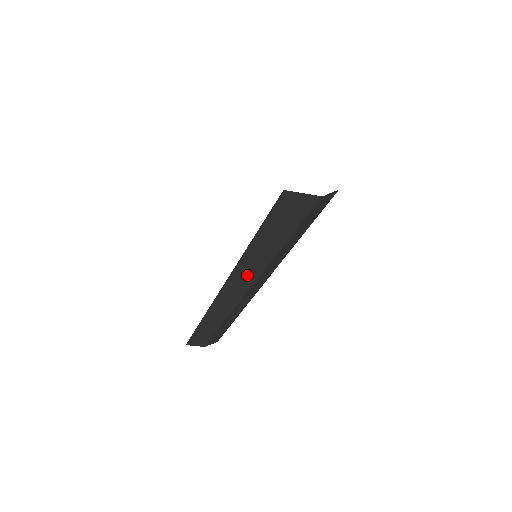
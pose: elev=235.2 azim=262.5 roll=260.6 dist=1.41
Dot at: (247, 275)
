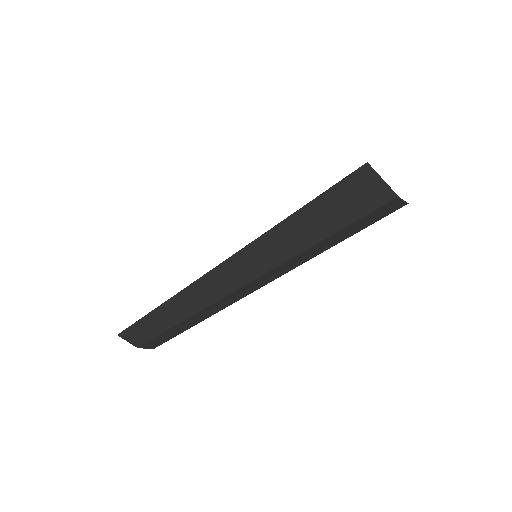
Dot at: (249, 267)
